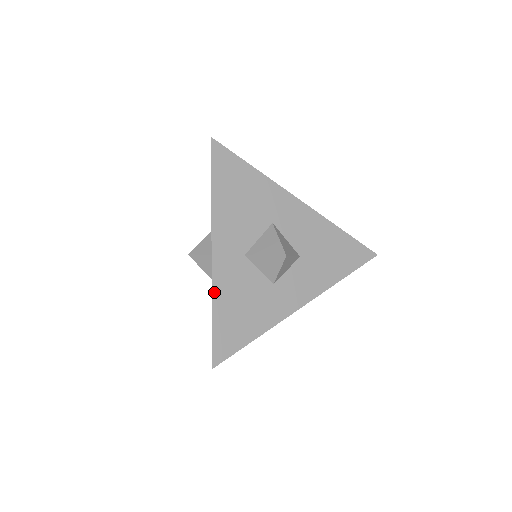
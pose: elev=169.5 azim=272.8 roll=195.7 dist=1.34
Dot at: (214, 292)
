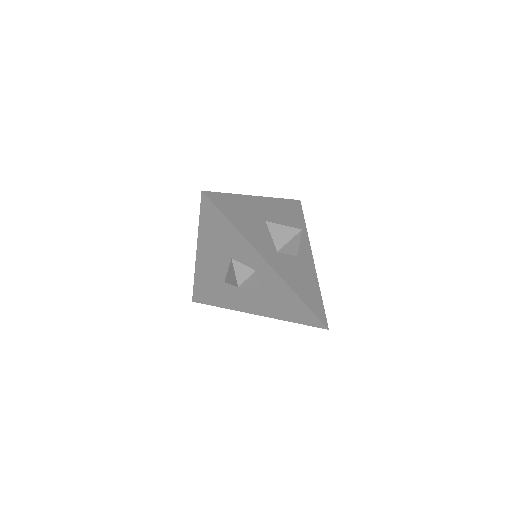
Dot at: (291, 287)
